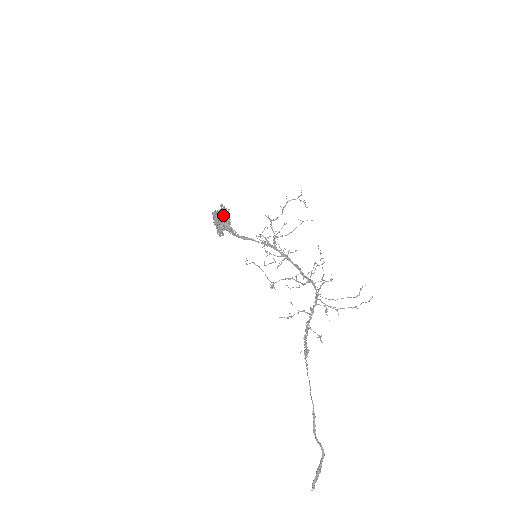
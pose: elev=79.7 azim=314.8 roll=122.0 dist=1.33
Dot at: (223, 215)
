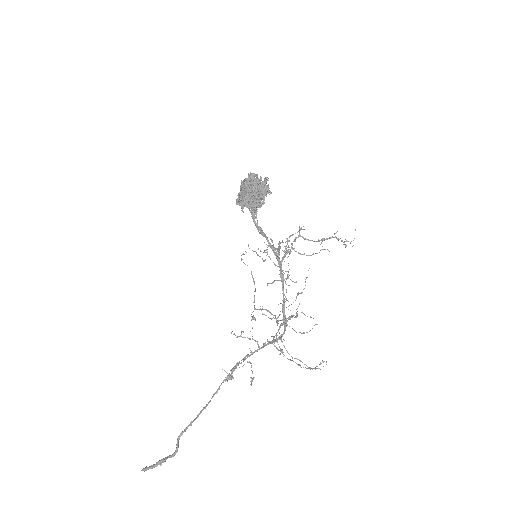
Dot at: (261, 192)
